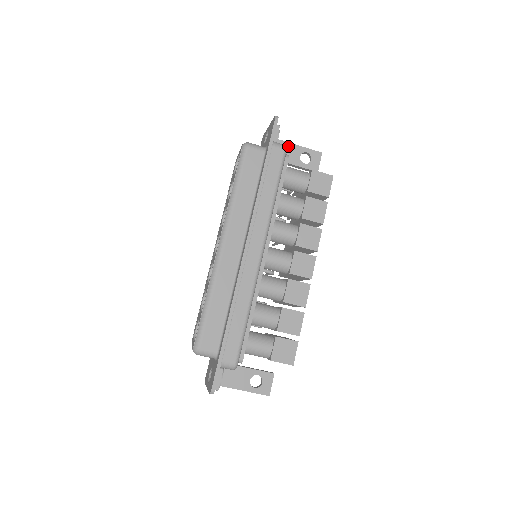
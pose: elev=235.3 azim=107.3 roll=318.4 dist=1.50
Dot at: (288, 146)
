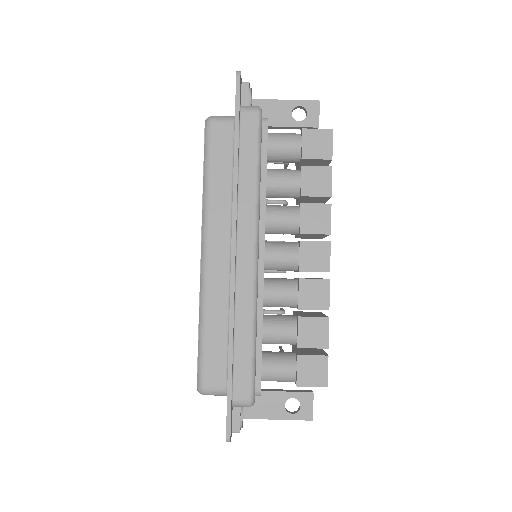
Dot at: (273, 104)
